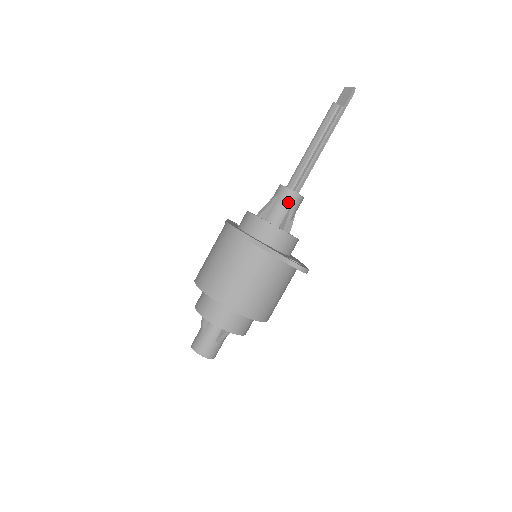
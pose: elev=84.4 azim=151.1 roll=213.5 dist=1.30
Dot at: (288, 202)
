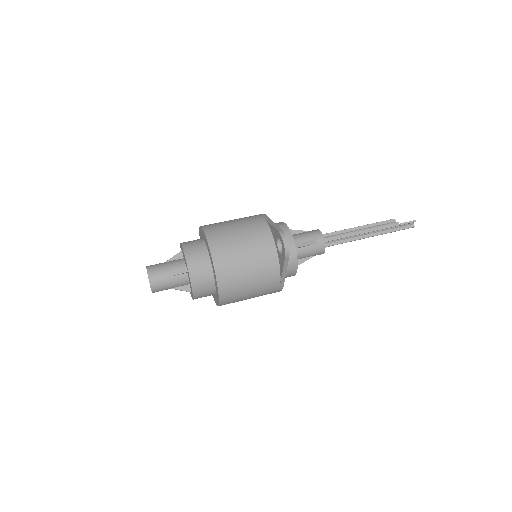
Dot at: (312, 236)
